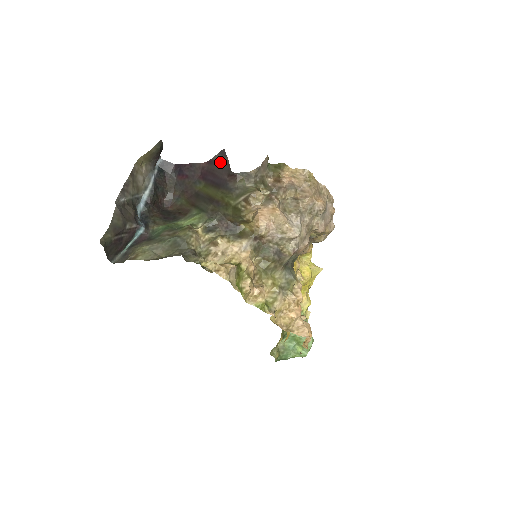
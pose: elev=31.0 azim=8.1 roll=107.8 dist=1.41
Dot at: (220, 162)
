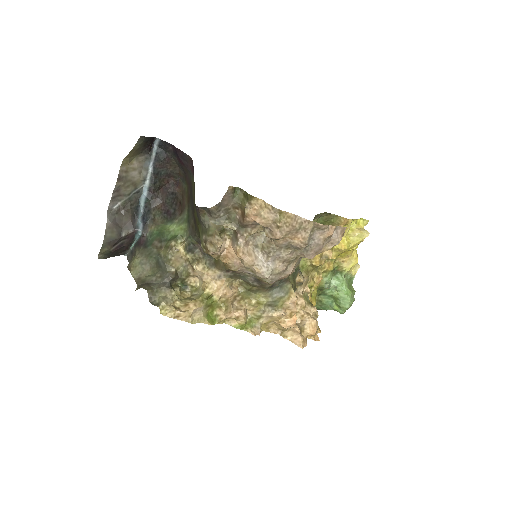
Dot at: occluded
